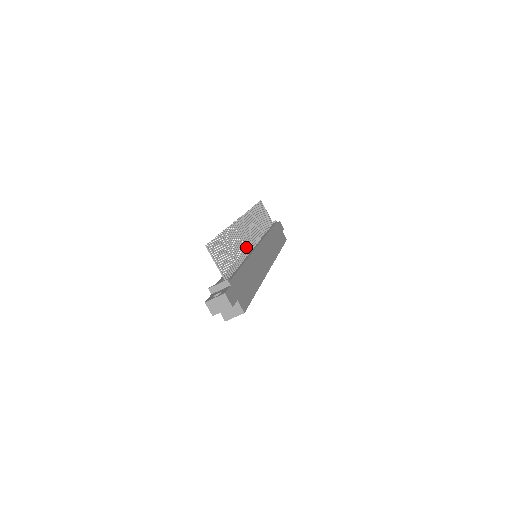
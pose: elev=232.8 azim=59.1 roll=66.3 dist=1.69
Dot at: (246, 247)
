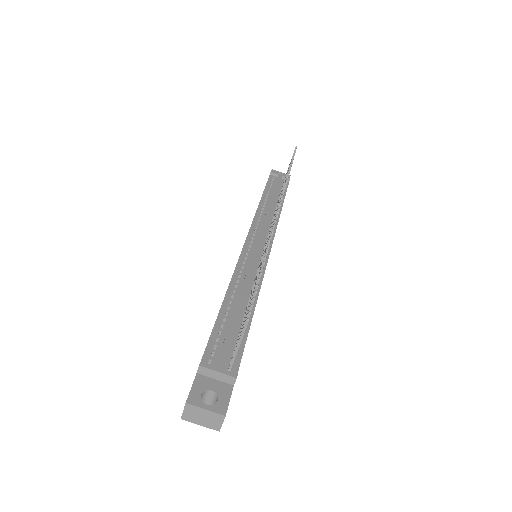
Dot at: occluded
